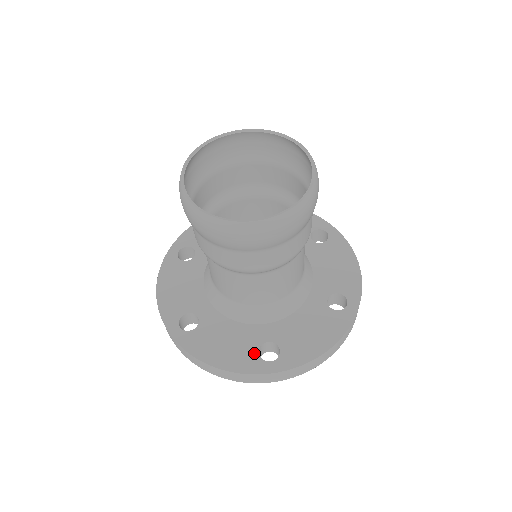
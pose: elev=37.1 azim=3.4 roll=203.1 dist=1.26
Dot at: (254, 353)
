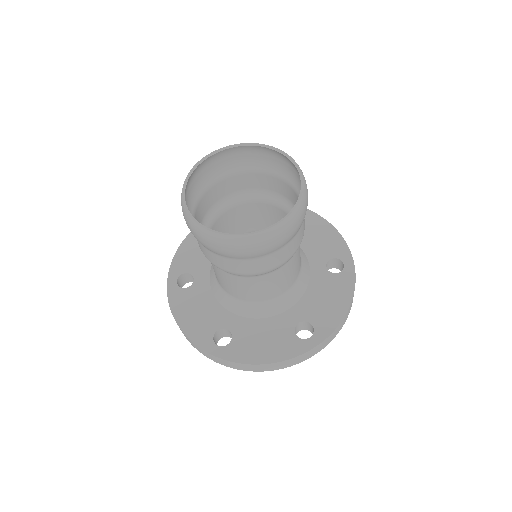
Dot at: (293, 337)
